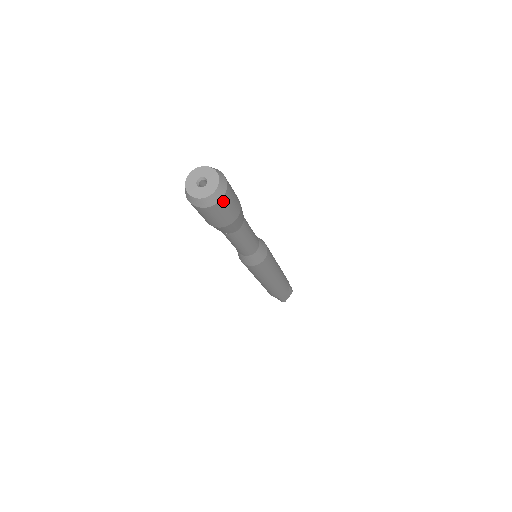
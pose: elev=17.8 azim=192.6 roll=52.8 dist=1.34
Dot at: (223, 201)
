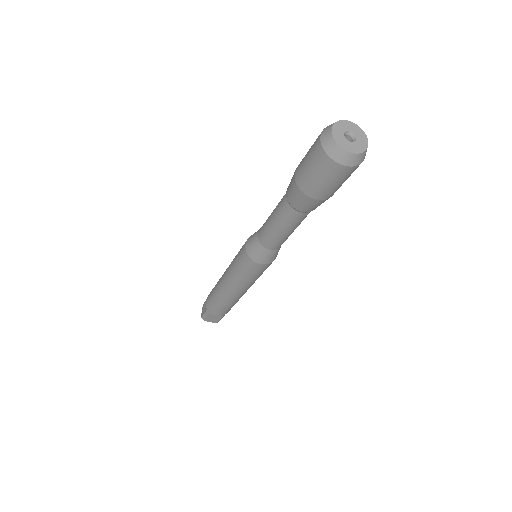
Dot at: (339, 169)
